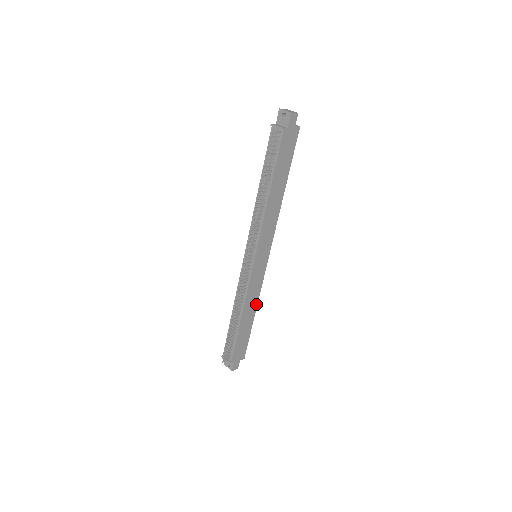
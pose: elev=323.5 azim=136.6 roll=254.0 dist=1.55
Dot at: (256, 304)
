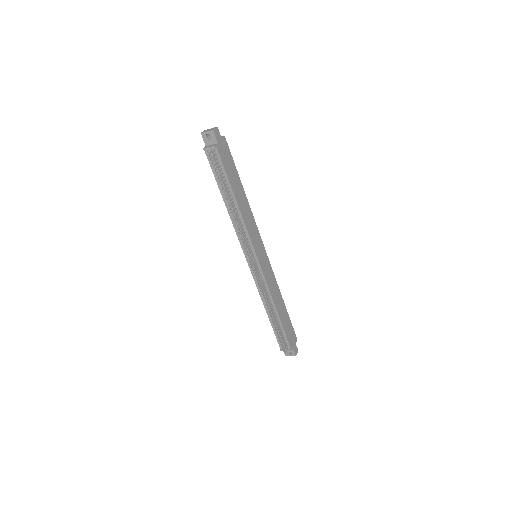
Dot at: (279, 292)
